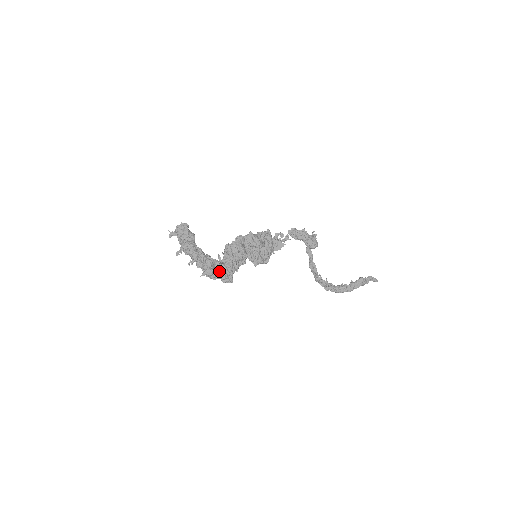
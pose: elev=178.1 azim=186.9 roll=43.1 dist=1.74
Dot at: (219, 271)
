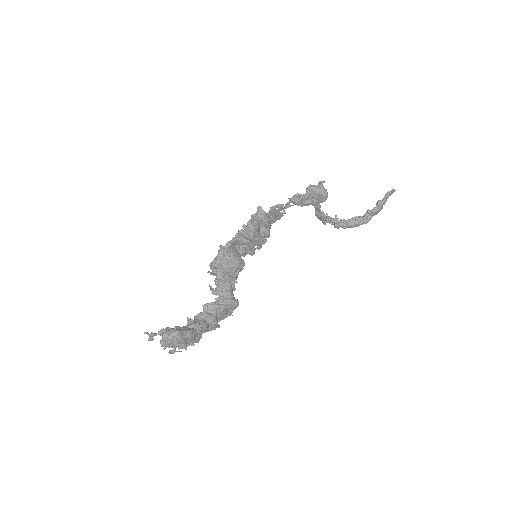
Dot at: (223, 315)
